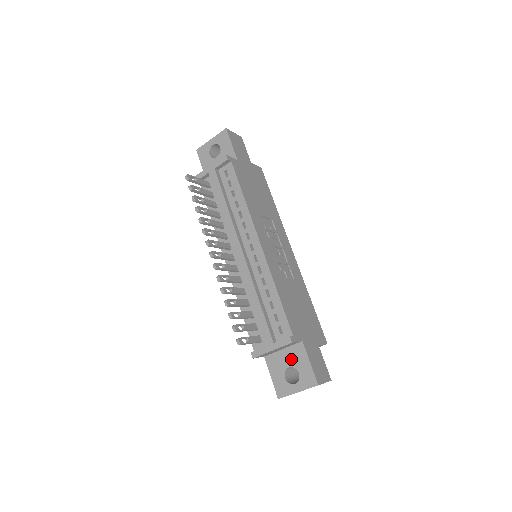
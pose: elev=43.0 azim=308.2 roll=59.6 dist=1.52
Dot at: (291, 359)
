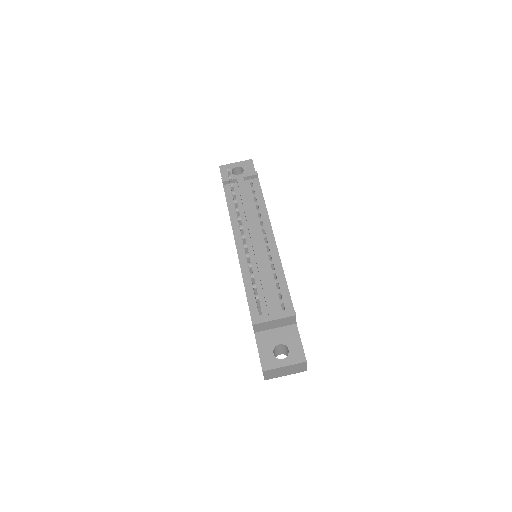
Dot at: (283, 337)
